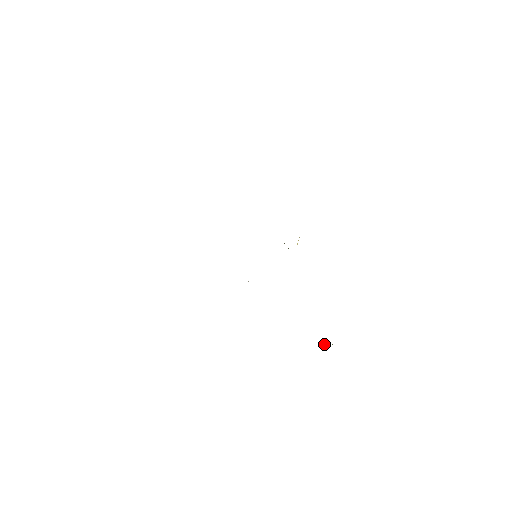
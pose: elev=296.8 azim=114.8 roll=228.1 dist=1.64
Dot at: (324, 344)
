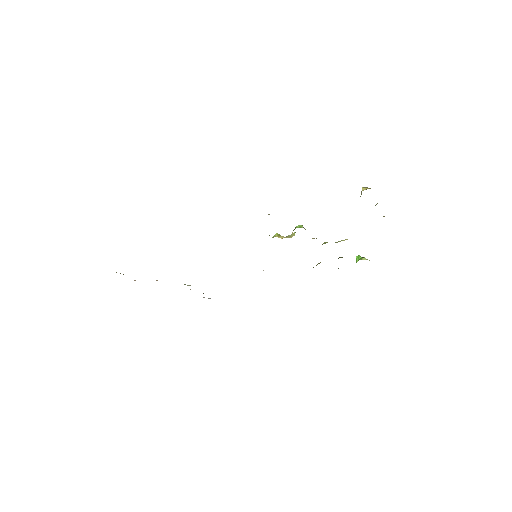
Dot at: (356, 260)
